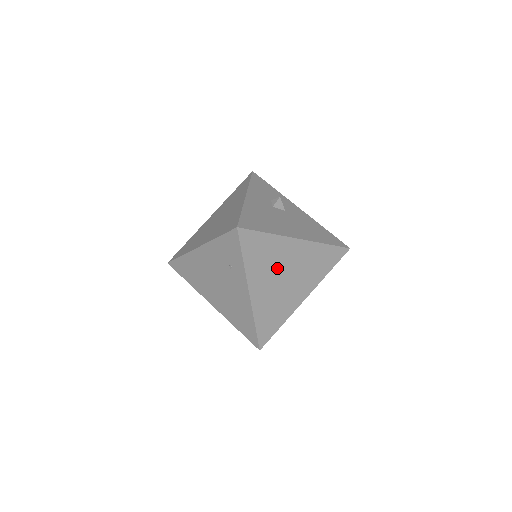
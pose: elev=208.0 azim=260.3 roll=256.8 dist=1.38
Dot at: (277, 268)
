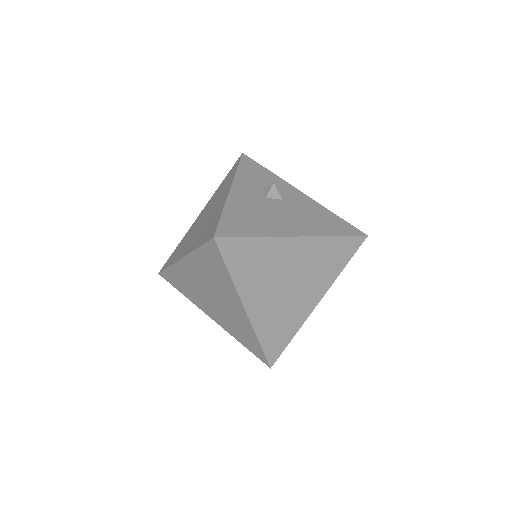
Dot at: (276, 275)
